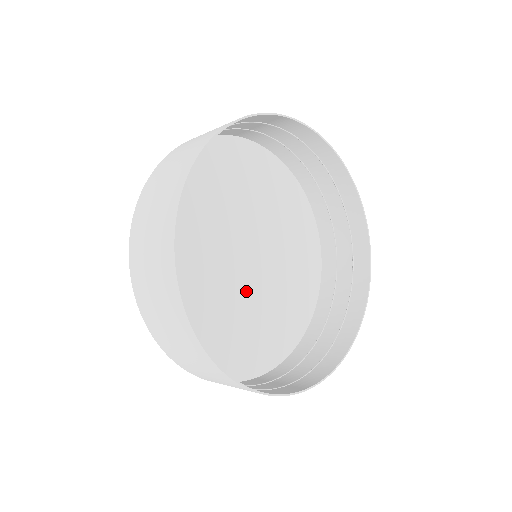
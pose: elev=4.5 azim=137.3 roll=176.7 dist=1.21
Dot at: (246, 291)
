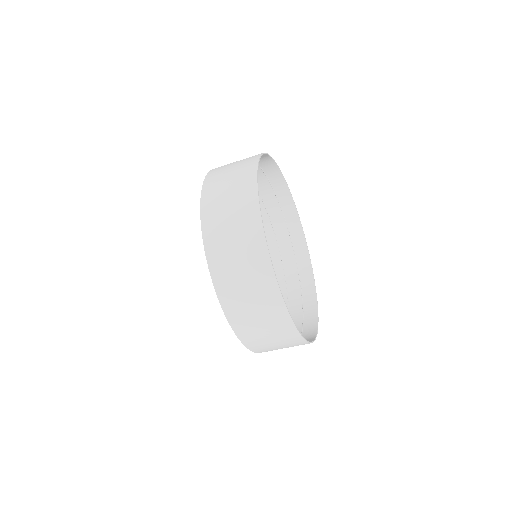
Dot at: occluded
